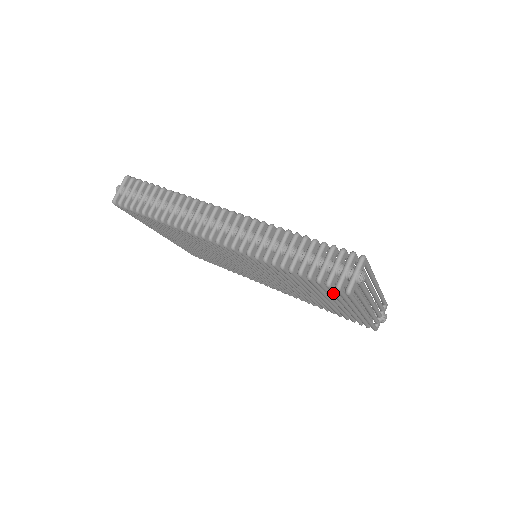
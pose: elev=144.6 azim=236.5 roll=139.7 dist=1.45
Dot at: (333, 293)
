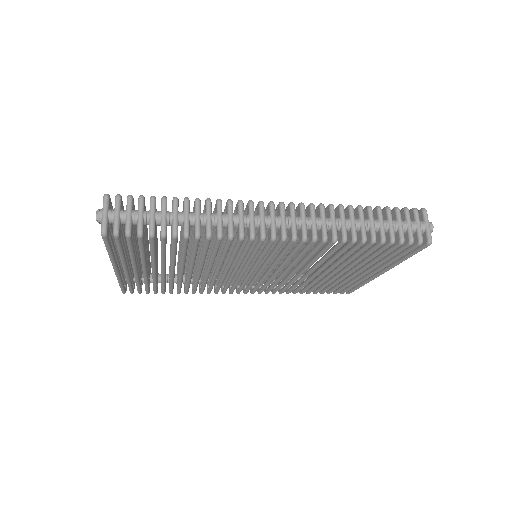
Dot at: (399, 252)
